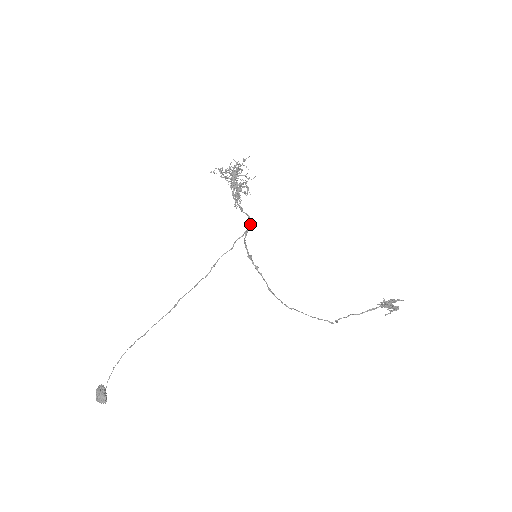
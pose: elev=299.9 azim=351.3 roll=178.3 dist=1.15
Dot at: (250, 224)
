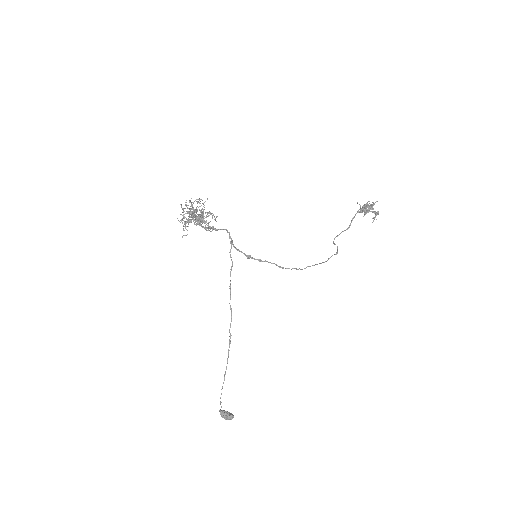
Dot at: (229, 233)
